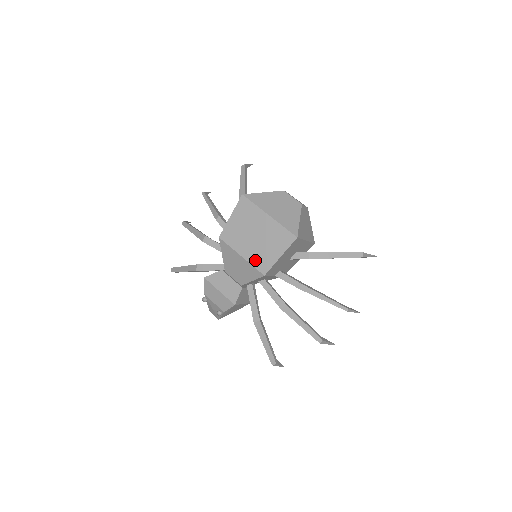
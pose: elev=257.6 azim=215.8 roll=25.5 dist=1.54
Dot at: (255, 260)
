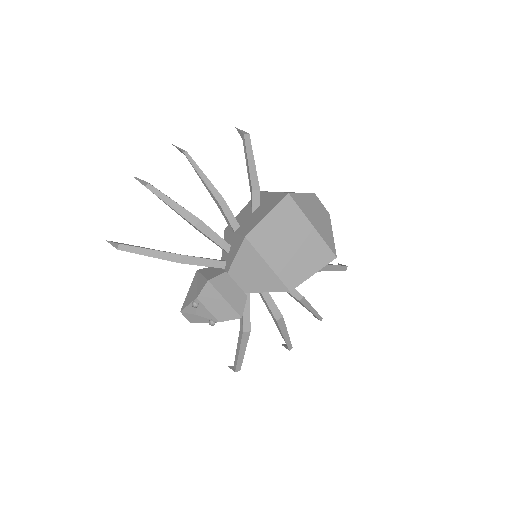
Dot at: (284, 273)
